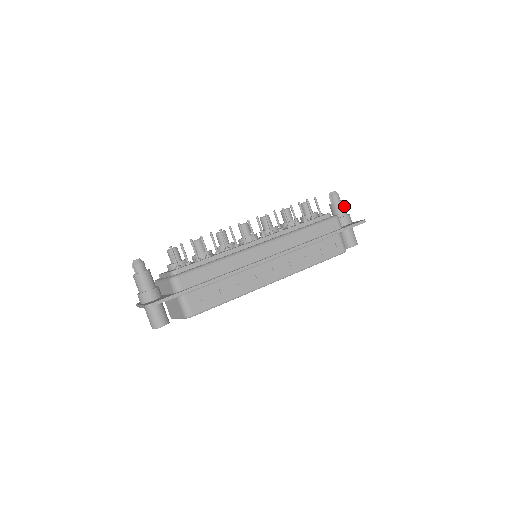
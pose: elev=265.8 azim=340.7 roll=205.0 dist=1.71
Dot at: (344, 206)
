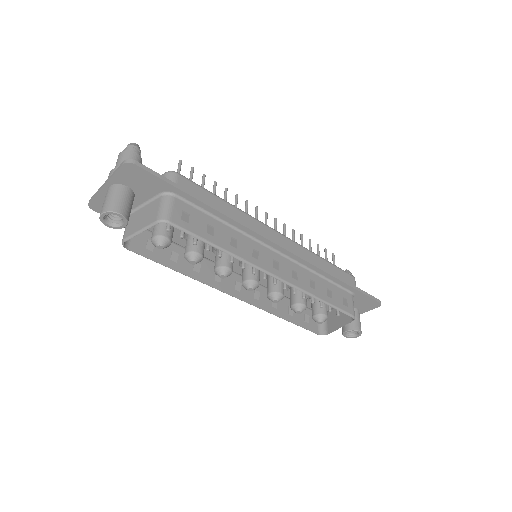
Dot at: occluded
